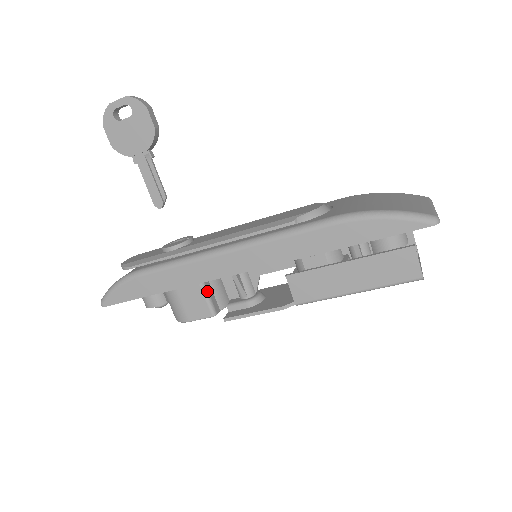
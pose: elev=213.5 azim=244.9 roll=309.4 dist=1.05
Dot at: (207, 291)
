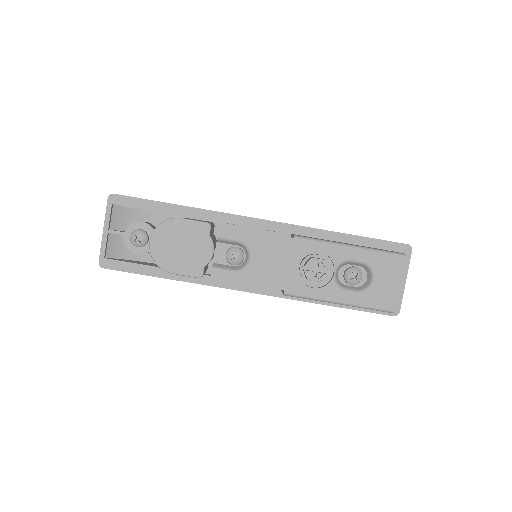
Dot at: (213, 225)
